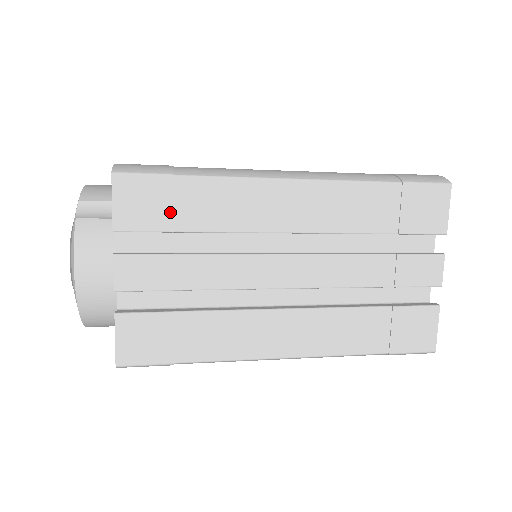
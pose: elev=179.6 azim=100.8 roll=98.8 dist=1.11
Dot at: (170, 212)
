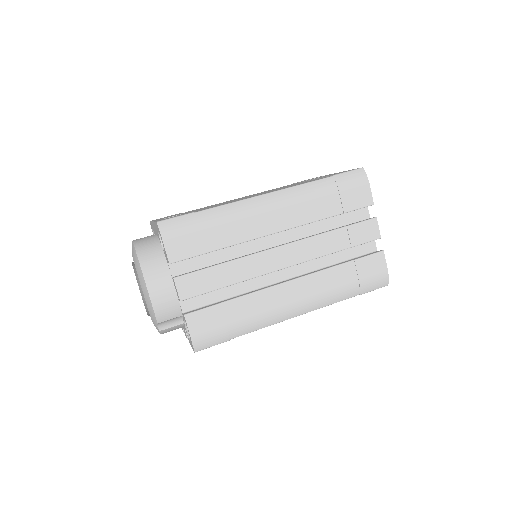
Dot at: occluded
